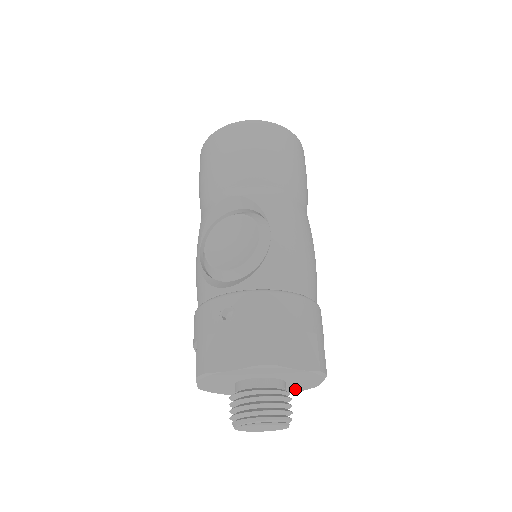
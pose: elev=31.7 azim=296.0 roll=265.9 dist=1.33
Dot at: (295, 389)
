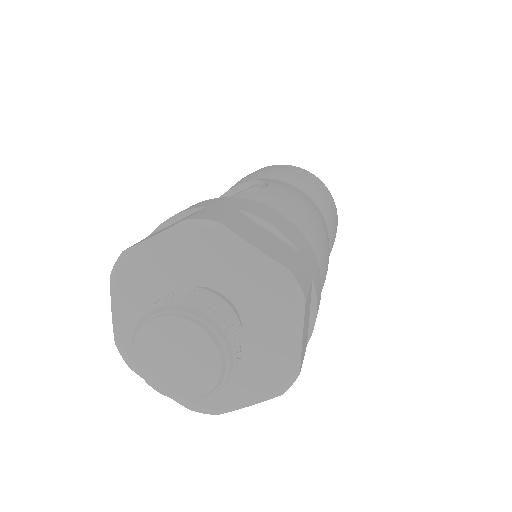
Dot at: (263, 378)
